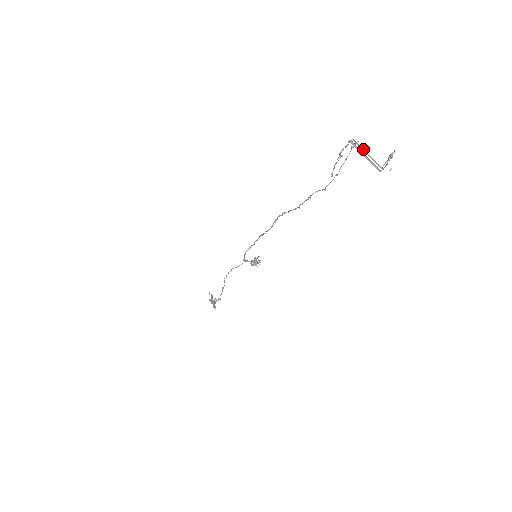
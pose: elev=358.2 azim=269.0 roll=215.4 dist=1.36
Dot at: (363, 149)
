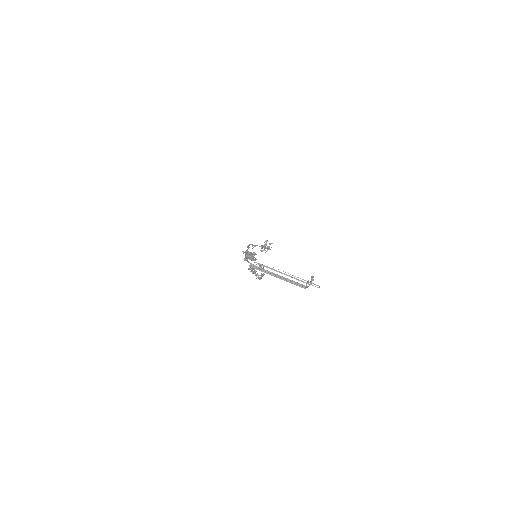
Dot at: (273, 269)
